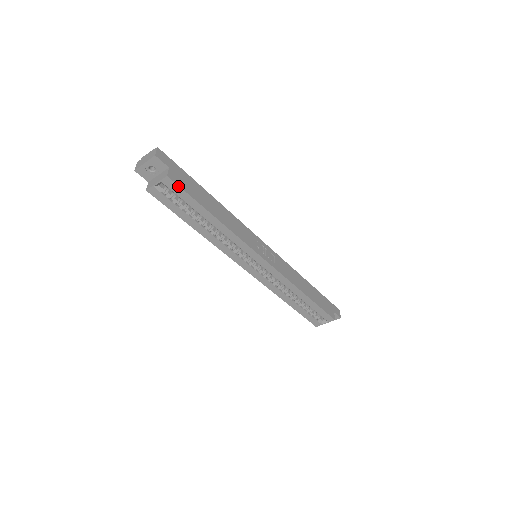
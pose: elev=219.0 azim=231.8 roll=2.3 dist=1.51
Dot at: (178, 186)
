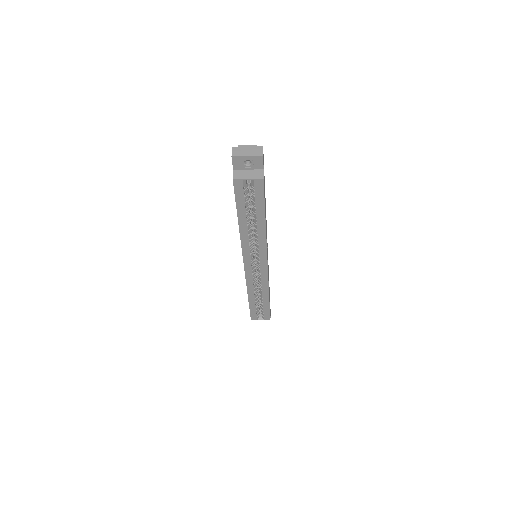
Dot at: (263, 189)
